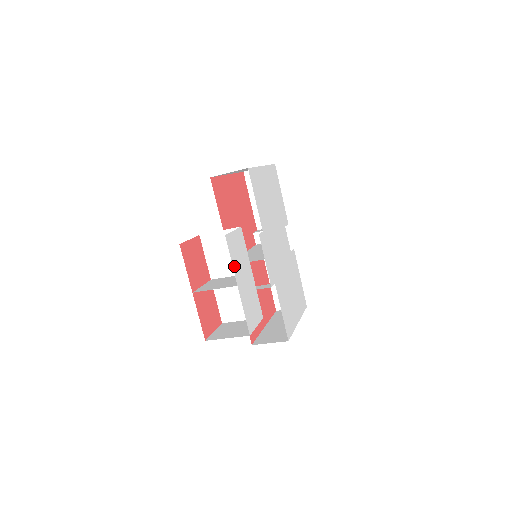
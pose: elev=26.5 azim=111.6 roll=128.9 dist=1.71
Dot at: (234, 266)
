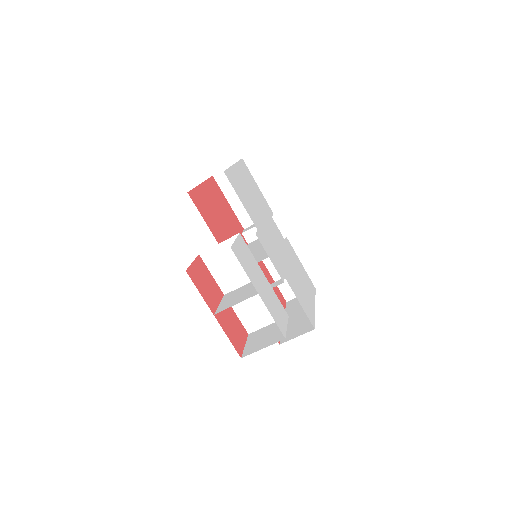
Dot at: (248, 275)
